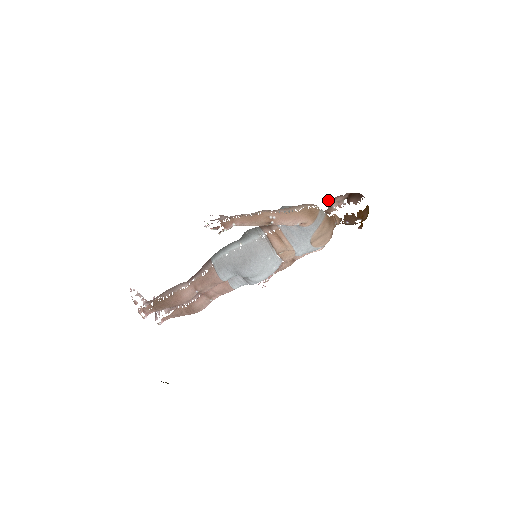
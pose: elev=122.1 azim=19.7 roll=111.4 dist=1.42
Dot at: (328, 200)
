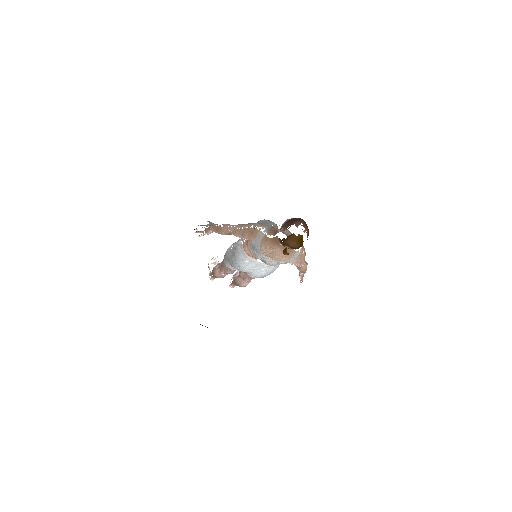
Dot at: occluded
